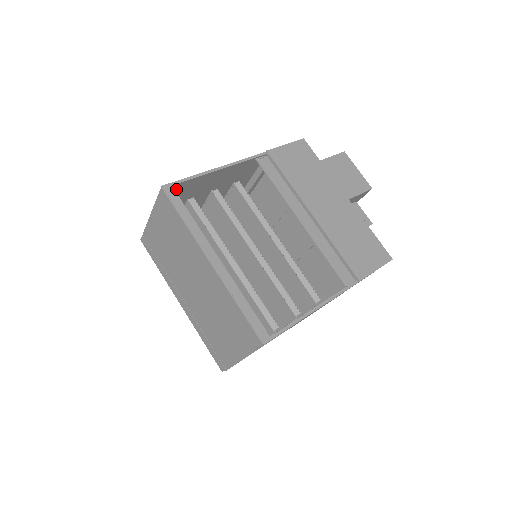
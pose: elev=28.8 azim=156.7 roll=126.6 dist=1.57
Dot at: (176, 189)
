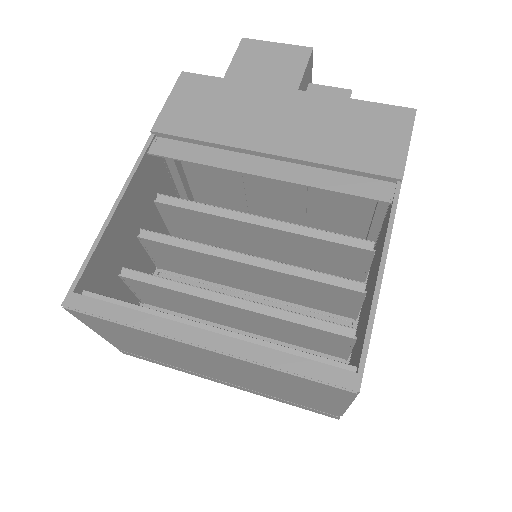
Dot at: (87, 286)
